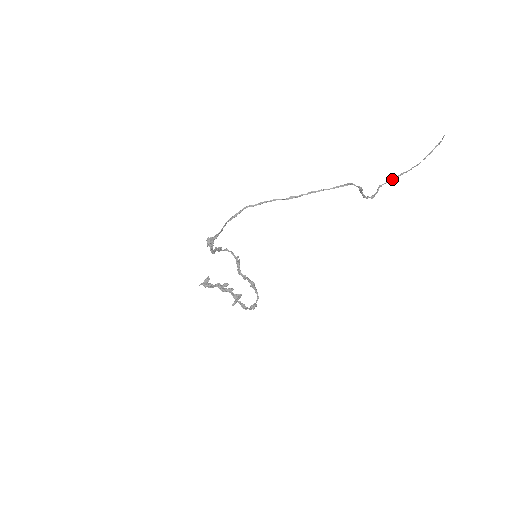
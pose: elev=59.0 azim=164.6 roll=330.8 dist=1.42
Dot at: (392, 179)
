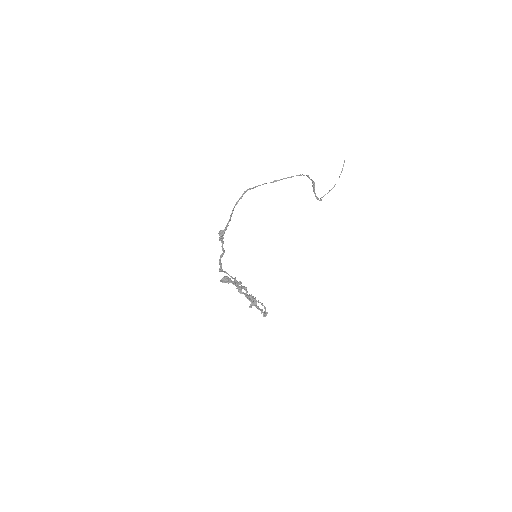
Dot at: occluded
